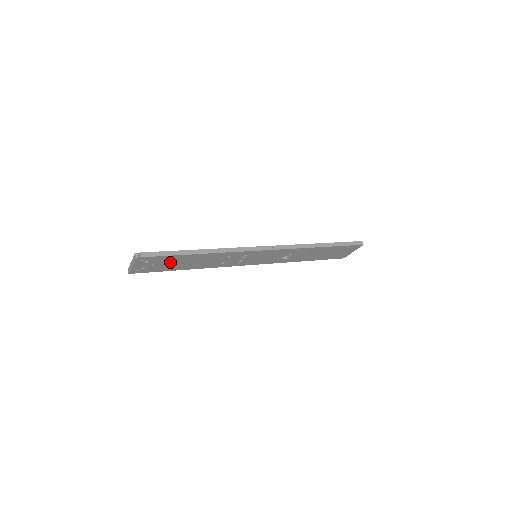
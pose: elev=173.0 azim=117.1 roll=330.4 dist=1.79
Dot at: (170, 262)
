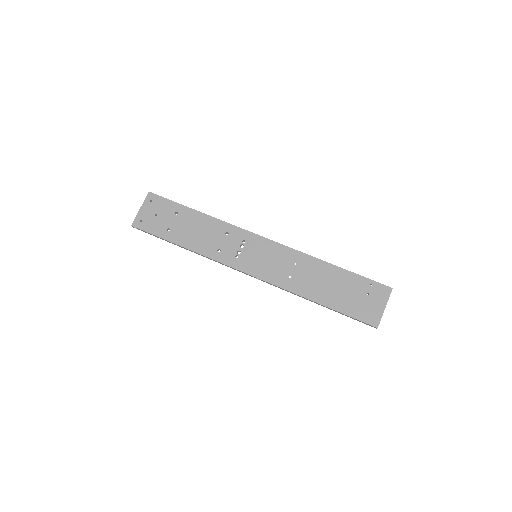
Dot at: (170, 225)
